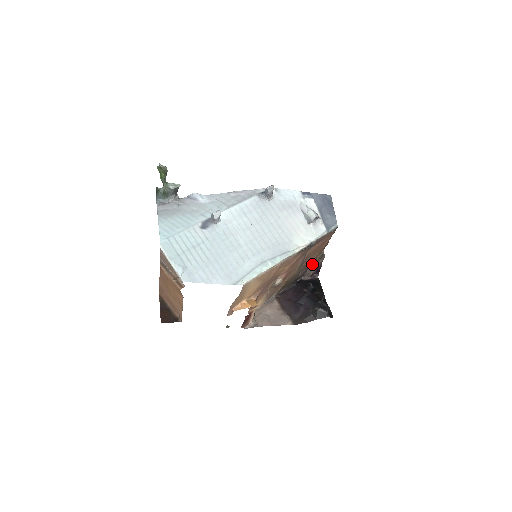
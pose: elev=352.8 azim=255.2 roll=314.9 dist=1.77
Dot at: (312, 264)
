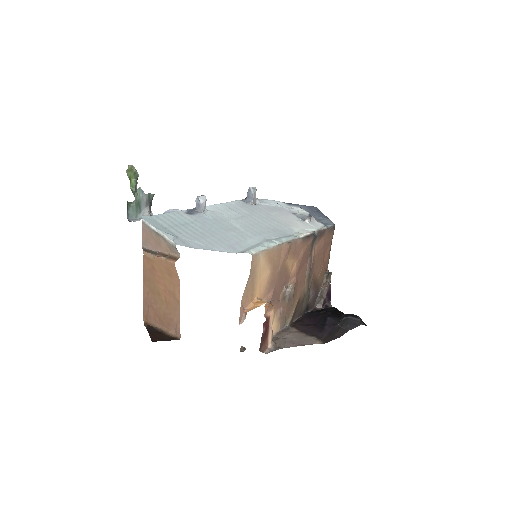
Dot at: (320, 288)
